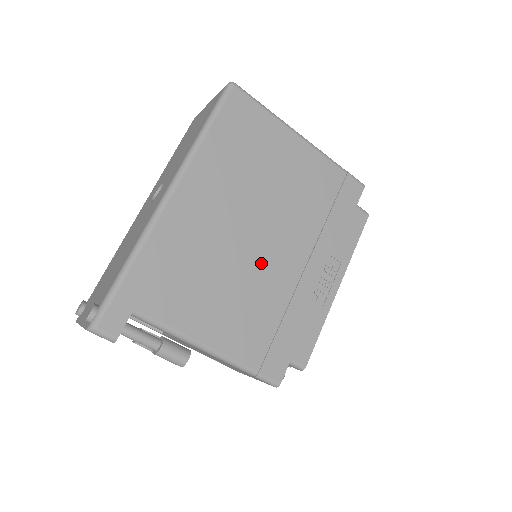
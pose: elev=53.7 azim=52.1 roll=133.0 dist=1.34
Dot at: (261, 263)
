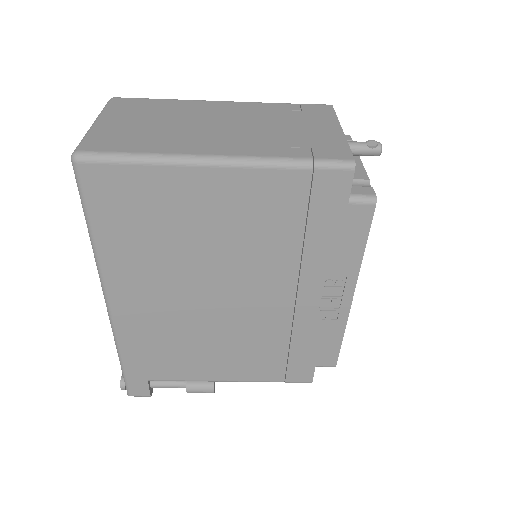
Dot at: (239, 315)
